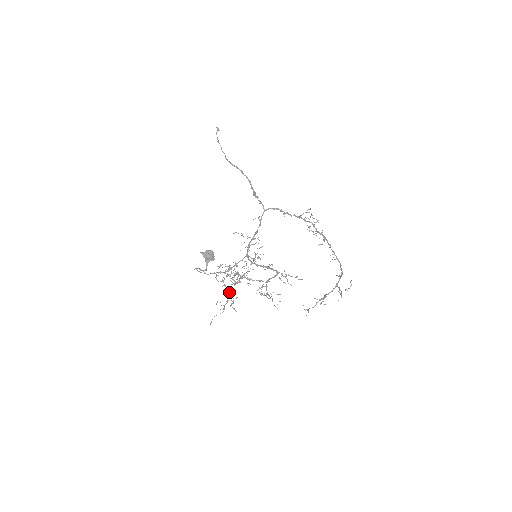
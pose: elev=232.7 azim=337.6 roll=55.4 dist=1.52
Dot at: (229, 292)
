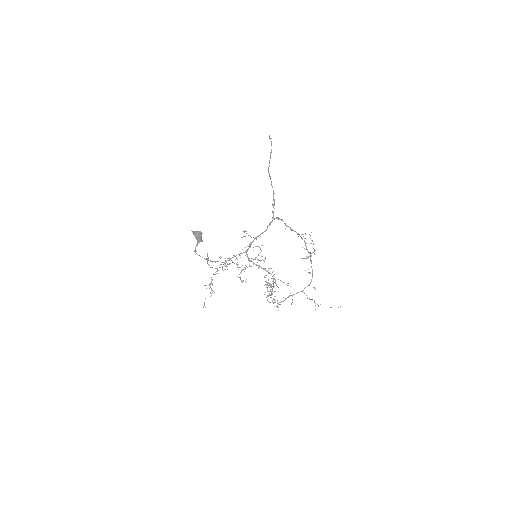
Dot at: occluded
